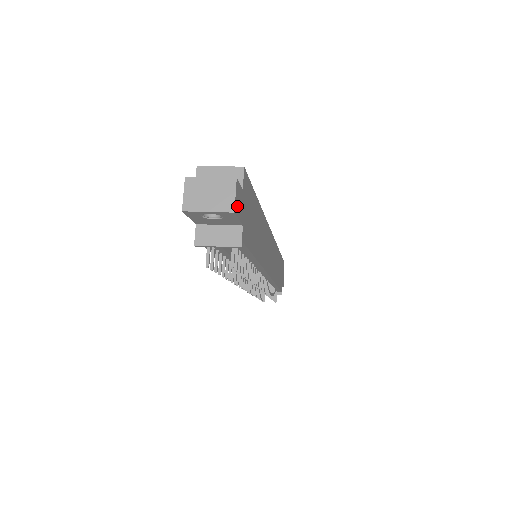
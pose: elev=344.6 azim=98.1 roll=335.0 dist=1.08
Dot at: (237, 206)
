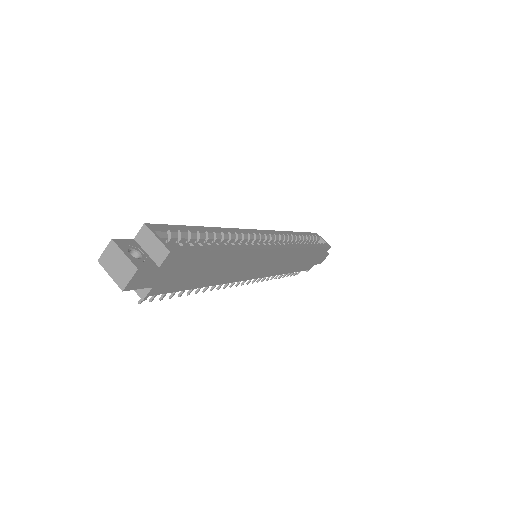
Dot at: (135, 284)
